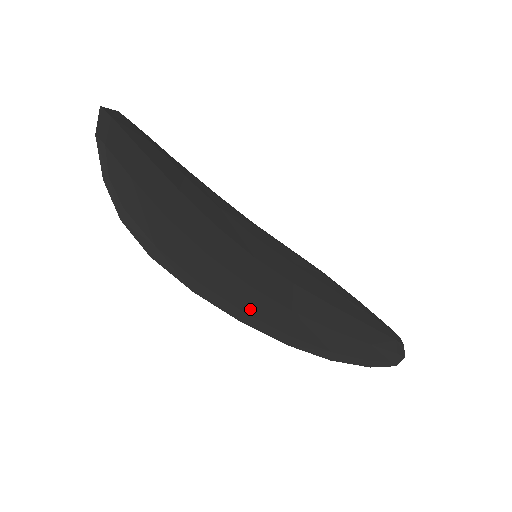
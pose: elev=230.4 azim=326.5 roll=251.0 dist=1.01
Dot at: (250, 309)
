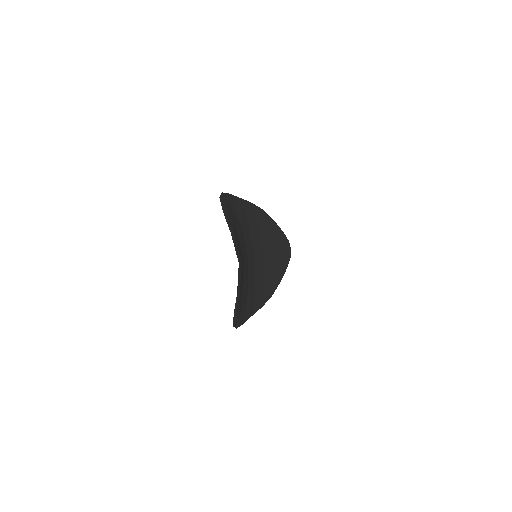
Dot at: (255, 303)
